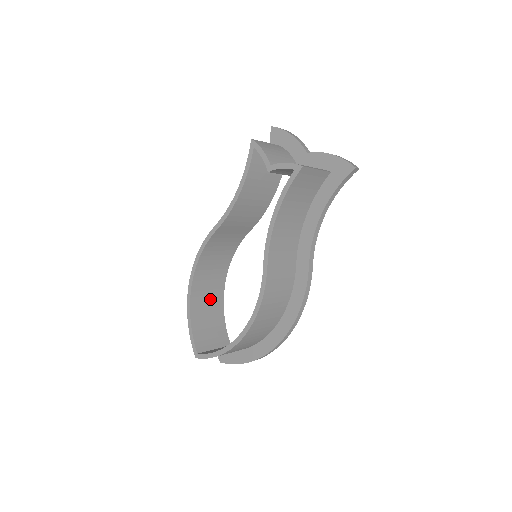
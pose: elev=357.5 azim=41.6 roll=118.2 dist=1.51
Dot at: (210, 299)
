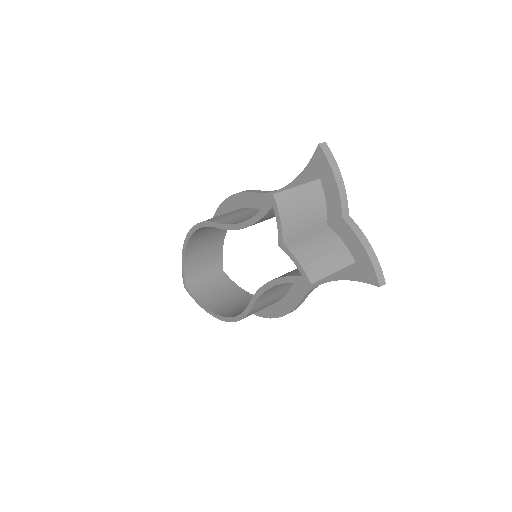
Dot at: (209, 240)
